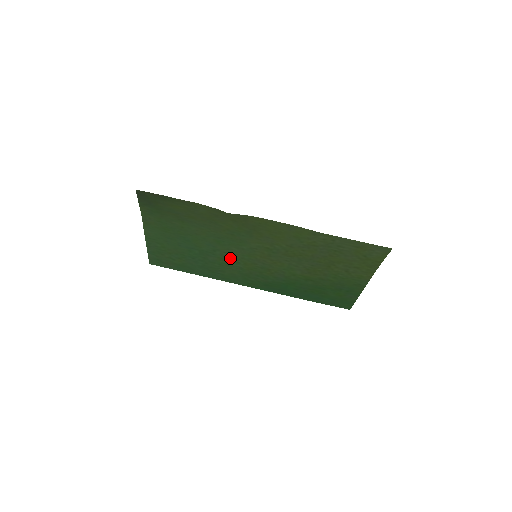
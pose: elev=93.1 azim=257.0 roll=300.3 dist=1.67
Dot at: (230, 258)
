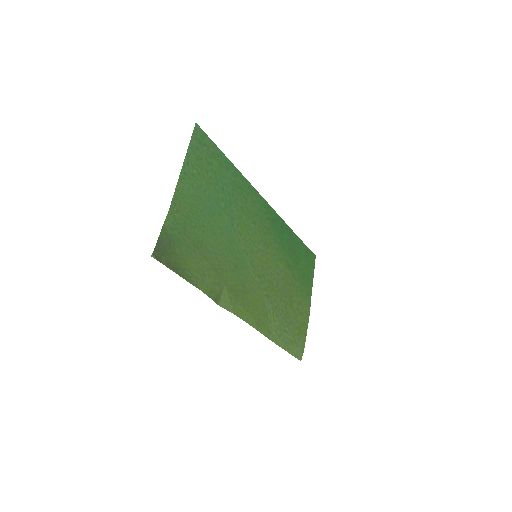
Dot at: (245, 228)
